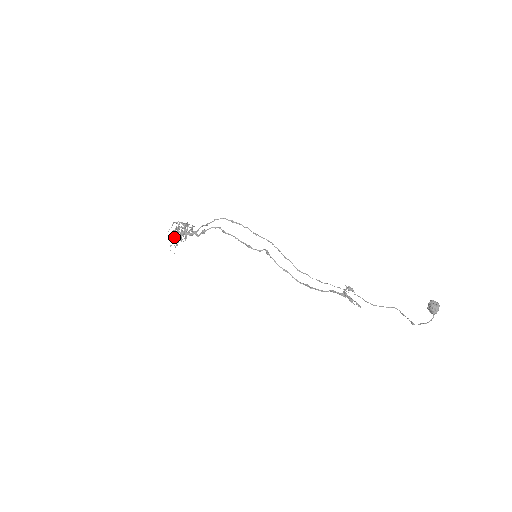
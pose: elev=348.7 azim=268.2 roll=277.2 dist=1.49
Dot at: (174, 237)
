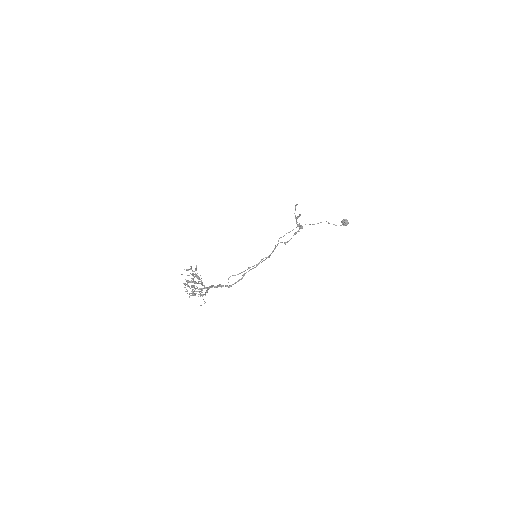
Dot at: occluded
